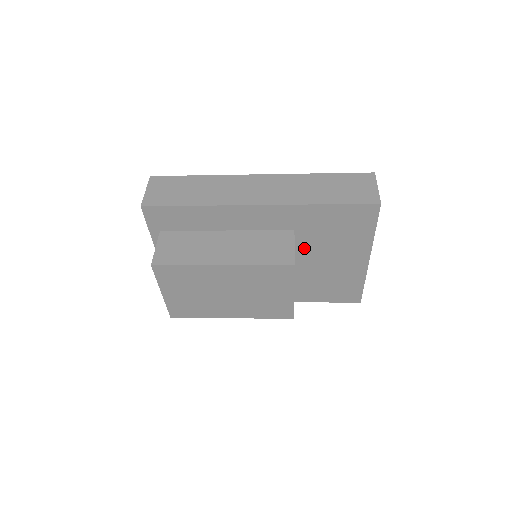
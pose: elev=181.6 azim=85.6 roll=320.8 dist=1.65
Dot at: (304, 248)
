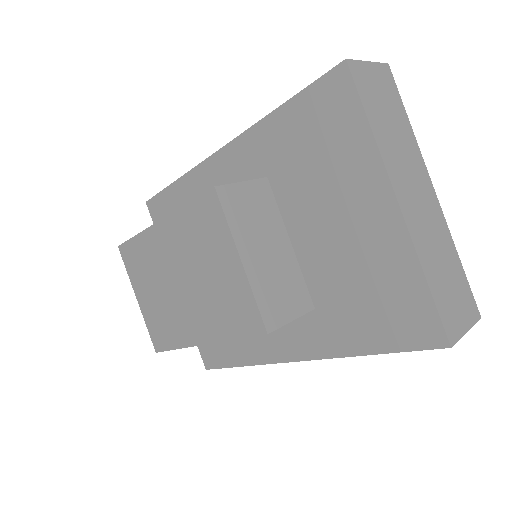
Dot at: (293, 211)
